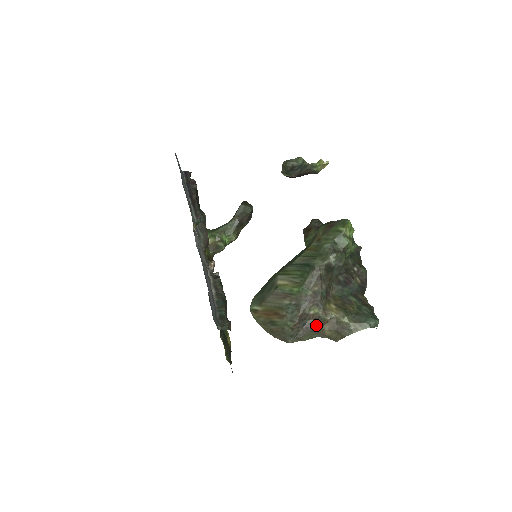
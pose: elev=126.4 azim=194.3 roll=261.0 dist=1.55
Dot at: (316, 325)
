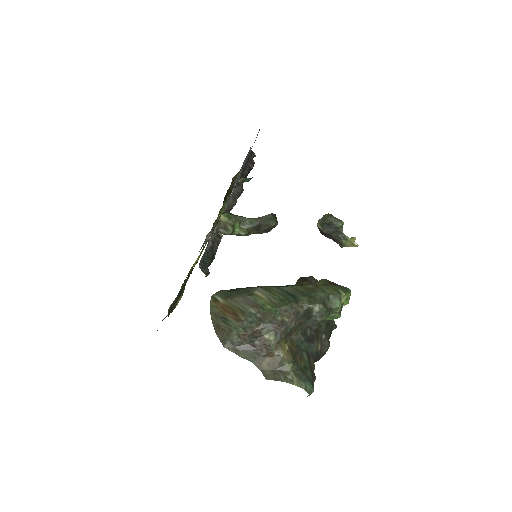
Dot at: (261, 351)
